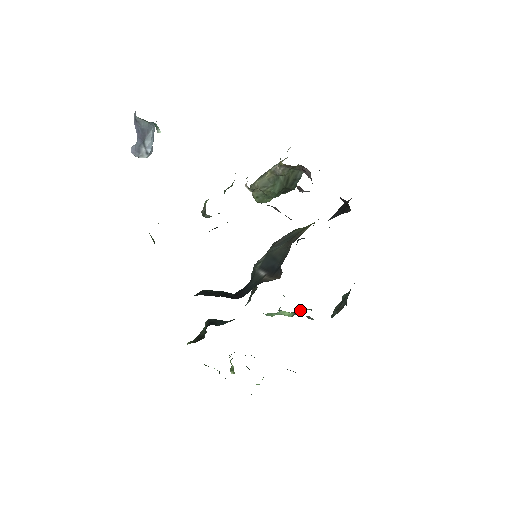
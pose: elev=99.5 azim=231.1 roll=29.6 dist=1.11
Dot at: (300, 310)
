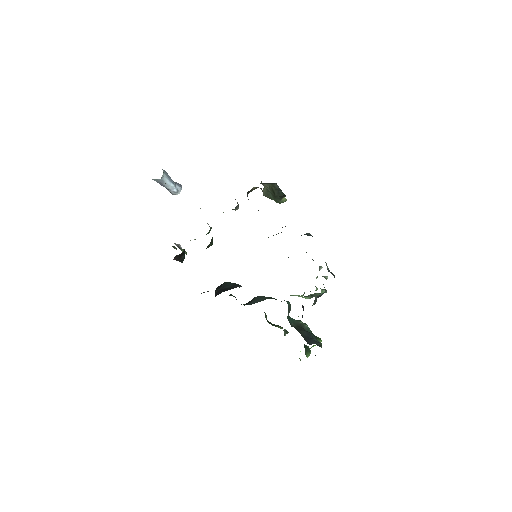
Dot at: occluded
